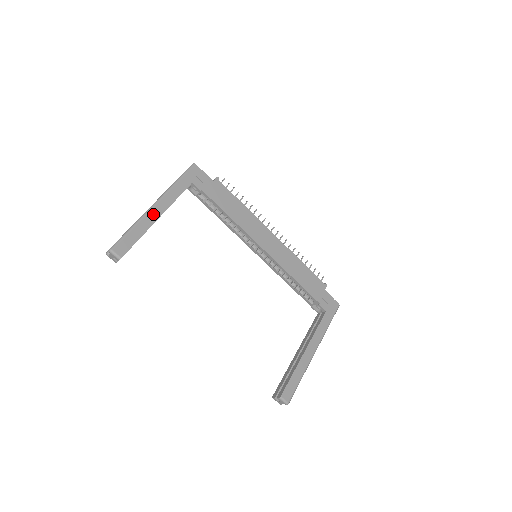
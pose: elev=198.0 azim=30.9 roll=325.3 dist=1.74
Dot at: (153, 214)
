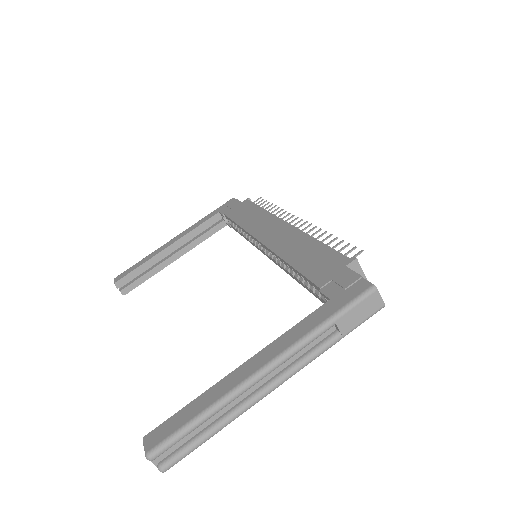
Dot at: (165, 246)
